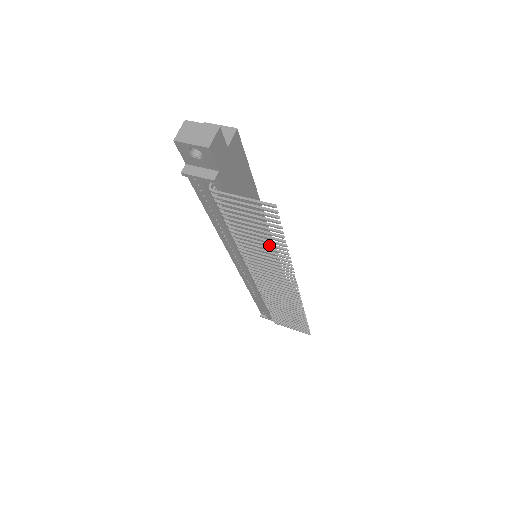
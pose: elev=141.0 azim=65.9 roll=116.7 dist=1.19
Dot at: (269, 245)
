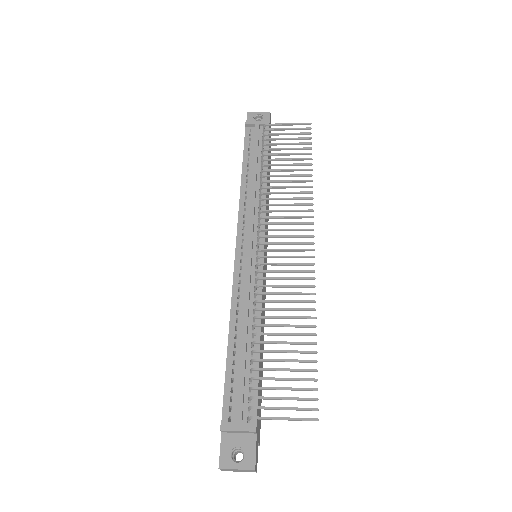
Dot at: (296, 169)
